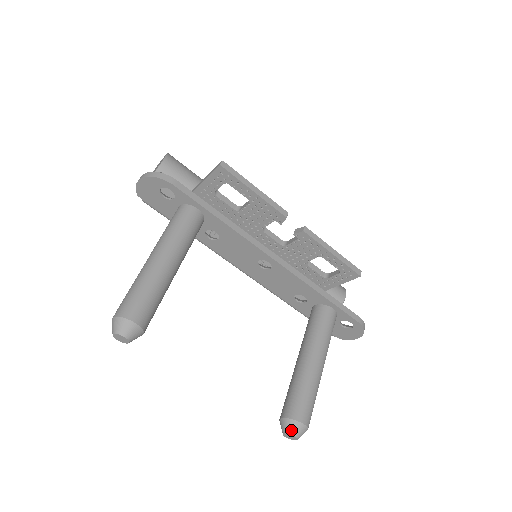
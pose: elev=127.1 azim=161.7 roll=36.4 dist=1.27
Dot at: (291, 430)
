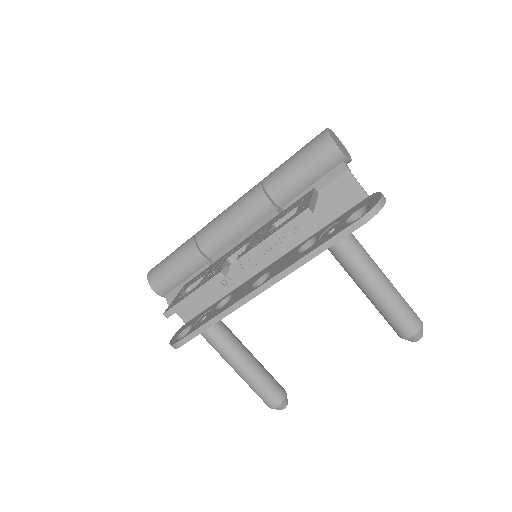
Dot at: occluded
